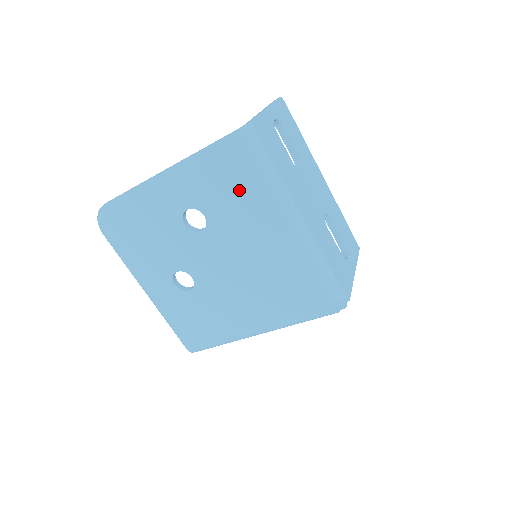
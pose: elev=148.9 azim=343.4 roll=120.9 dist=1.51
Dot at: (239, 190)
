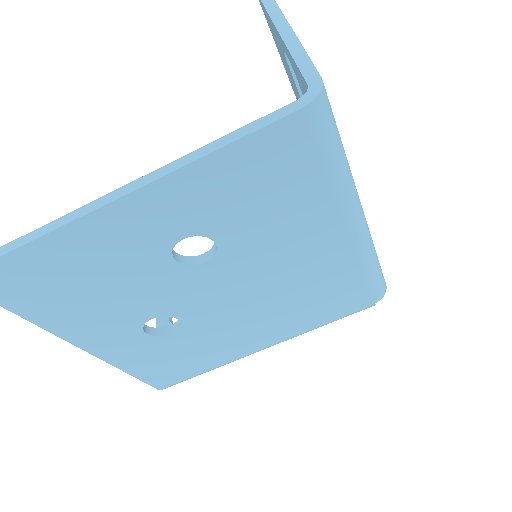
Dot at: (287, 198)
